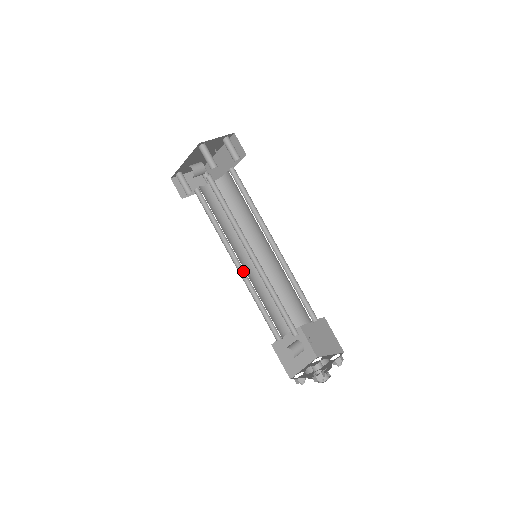
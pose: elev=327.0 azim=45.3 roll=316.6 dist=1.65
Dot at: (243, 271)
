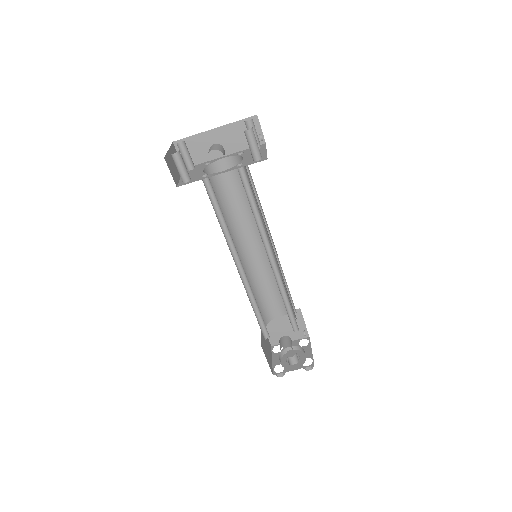
Dot at: (242, 274)
